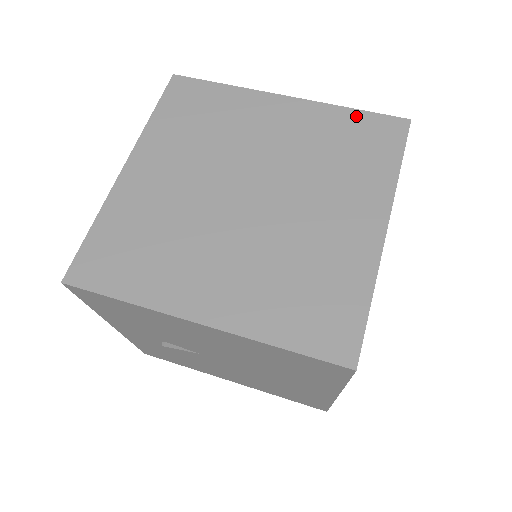
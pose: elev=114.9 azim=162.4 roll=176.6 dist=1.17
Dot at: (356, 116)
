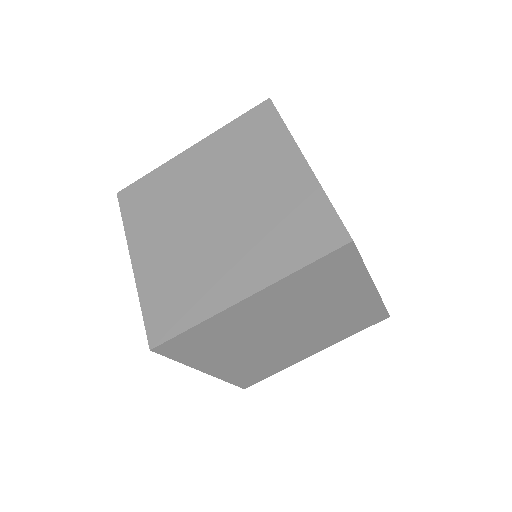
Dot at: (324, 208)
